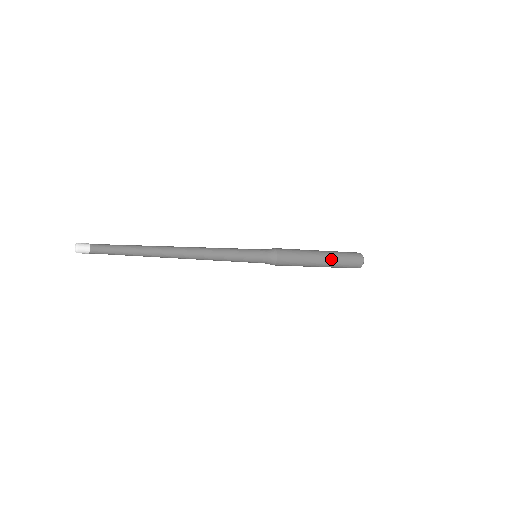
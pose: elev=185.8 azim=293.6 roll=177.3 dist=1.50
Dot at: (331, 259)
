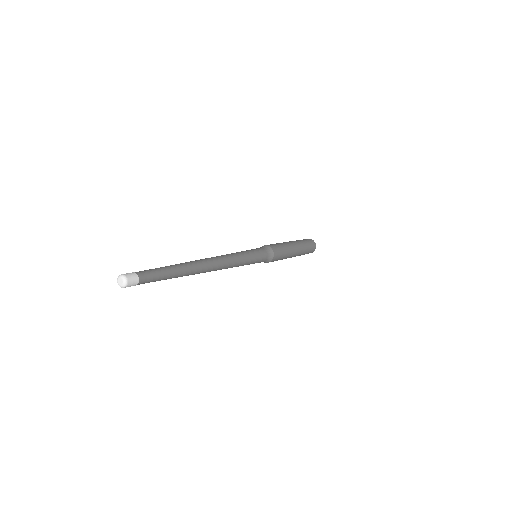
Dot at: (301, 252)
